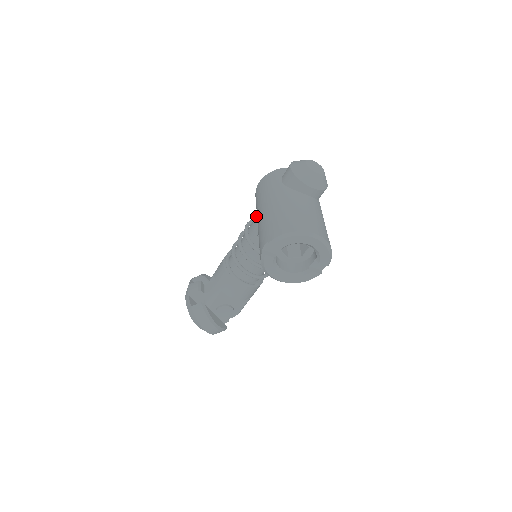
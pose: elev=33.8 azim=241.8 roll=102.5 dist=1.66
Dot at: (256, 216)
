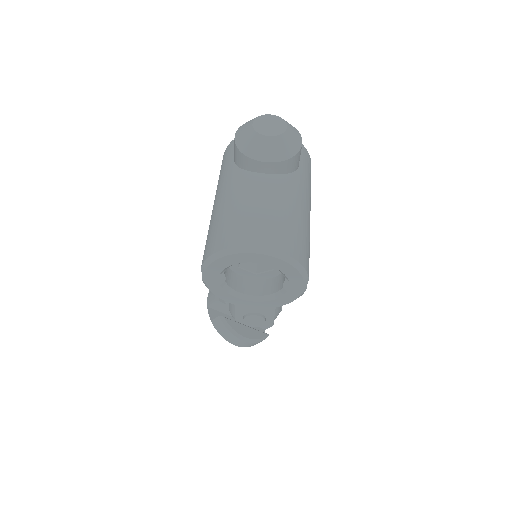
Dot at: occluded
